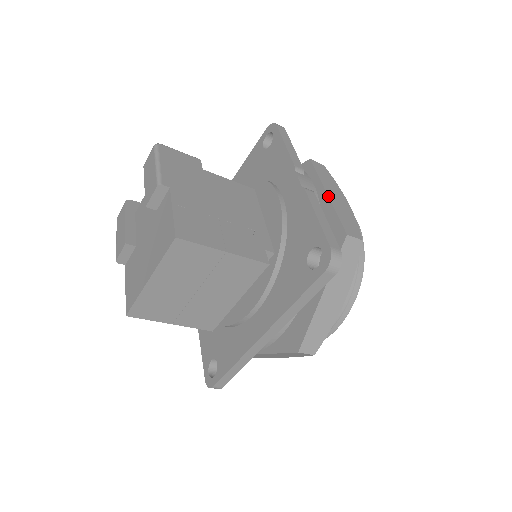
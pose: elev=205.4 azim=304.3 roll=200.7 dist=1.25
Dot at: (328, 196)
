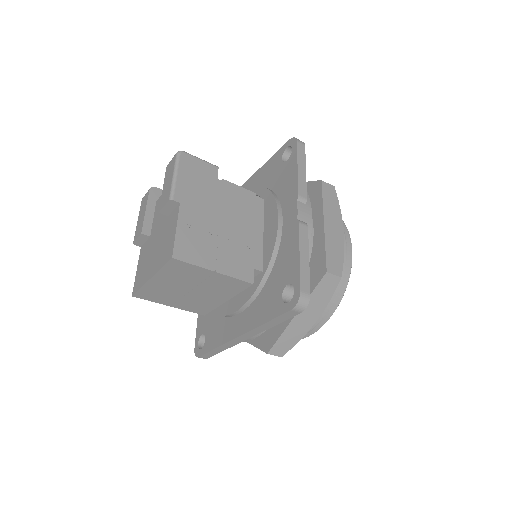
Dot at: (324, 227)
